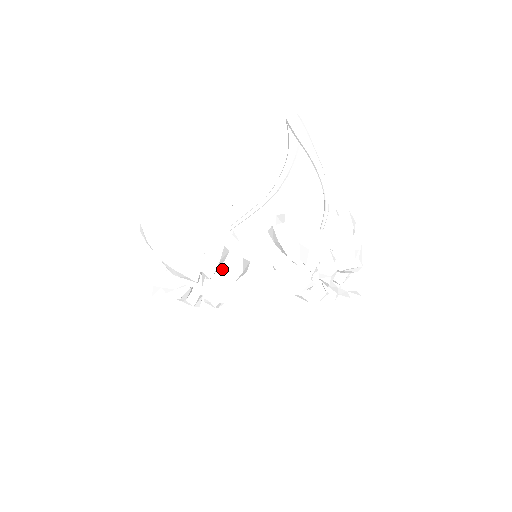
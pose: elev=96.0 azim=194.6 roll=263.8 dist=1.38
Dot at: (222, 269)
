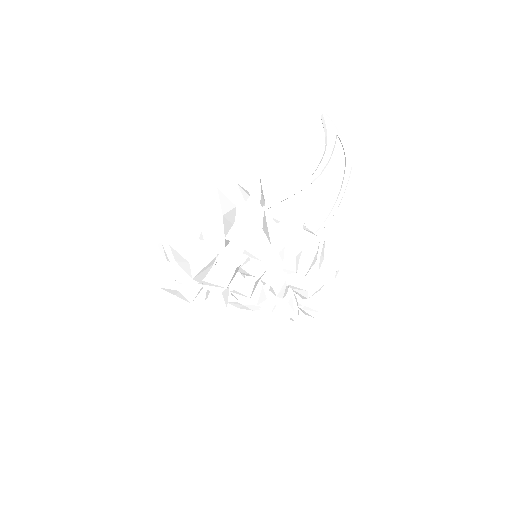
Dot at: occluded
